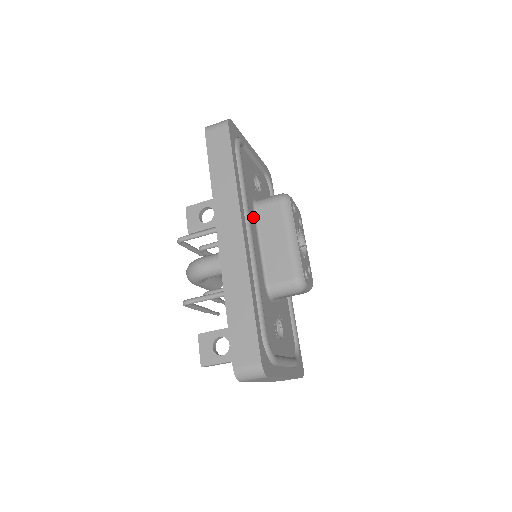
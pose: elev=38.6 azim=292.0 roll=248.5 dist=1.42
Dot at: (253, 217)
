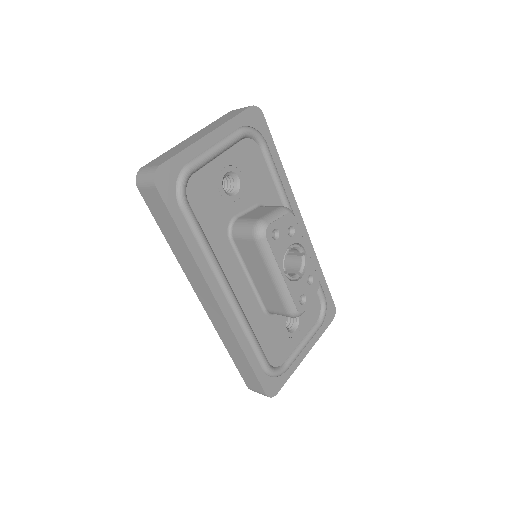
Dot at: (232, 254)
